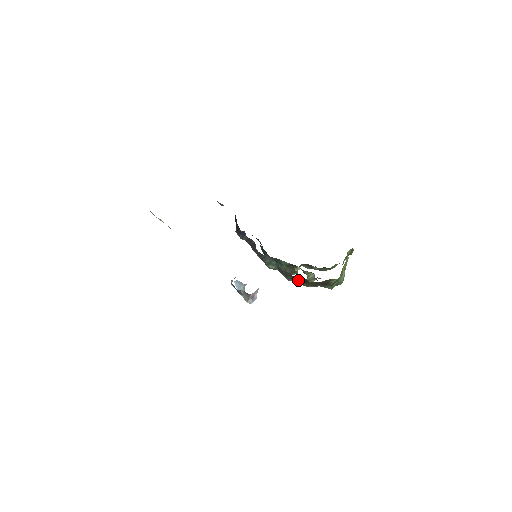
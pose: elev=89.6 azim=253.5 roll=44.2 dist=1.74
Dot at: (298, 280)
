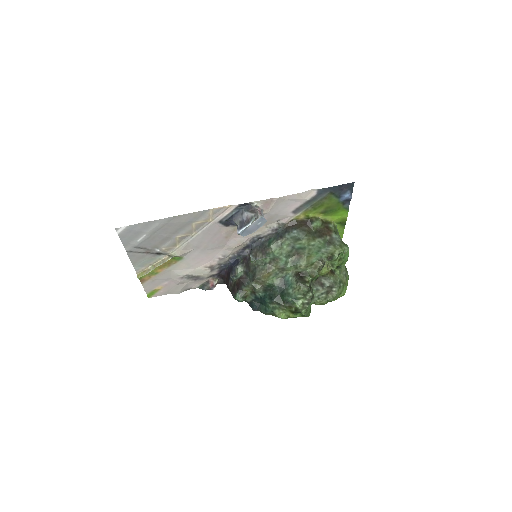
Dot at: (299, 226)
